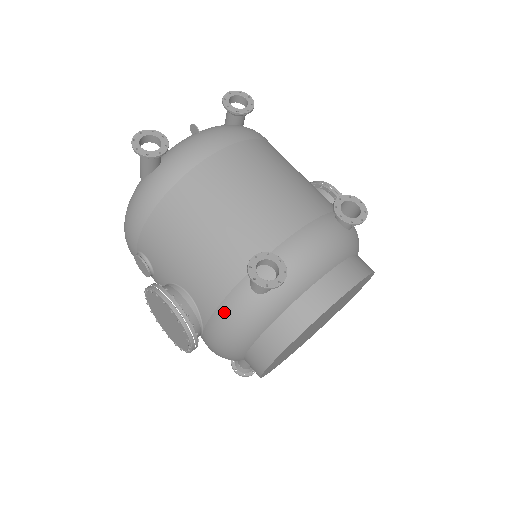
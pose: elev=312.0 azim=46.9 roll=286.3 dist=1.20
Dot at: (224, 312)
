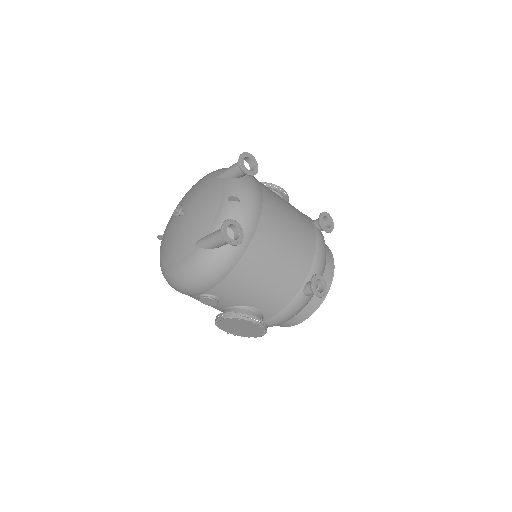
Dot at: (287, 312)
